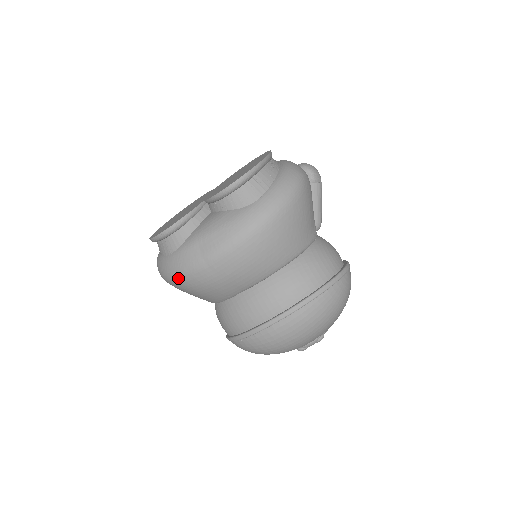
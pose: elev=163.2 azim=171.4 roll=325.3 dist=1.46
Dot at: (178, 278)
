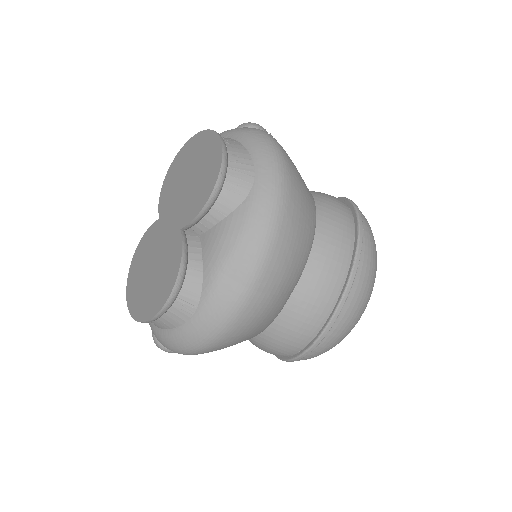
Dot at: (222, 334)
